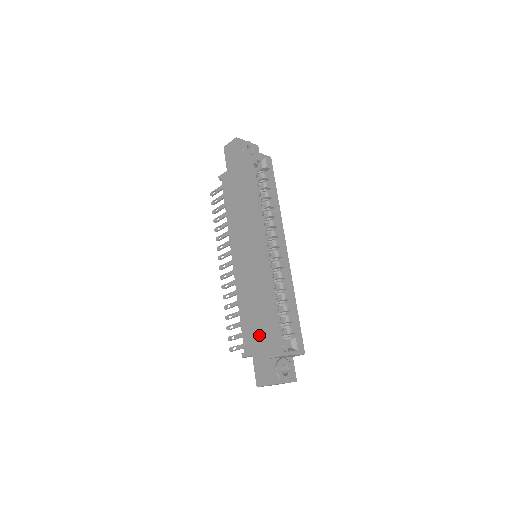
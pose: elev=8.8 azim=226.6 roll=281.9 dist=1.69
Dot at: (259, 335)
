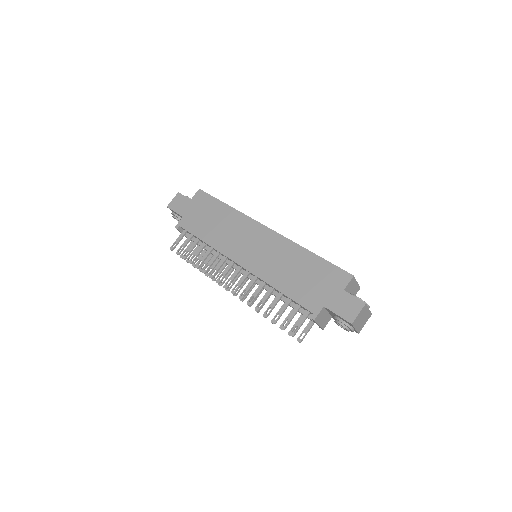
Dot at: (317, 285)
